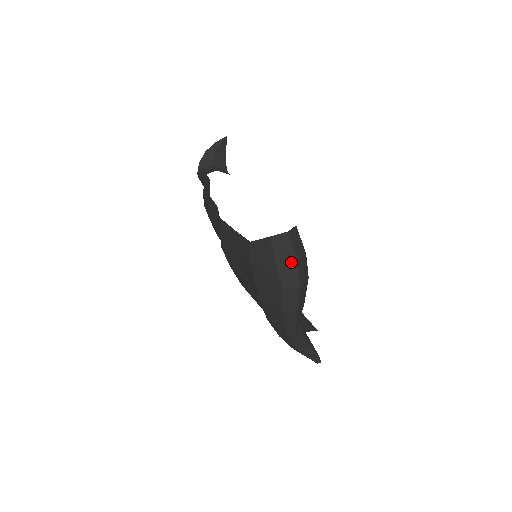
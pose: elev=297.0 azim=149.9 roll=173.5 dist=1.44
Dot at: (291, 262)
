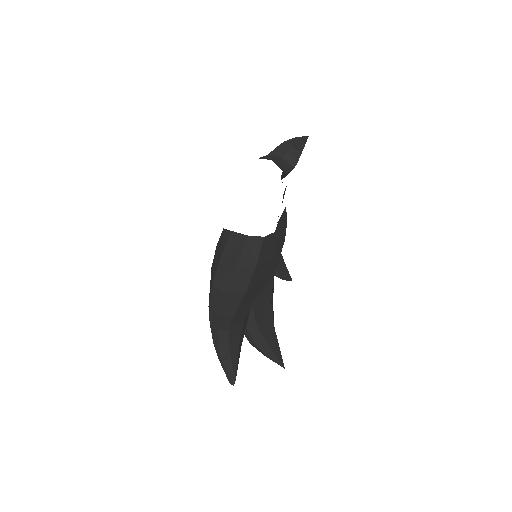
Dot at: (231, 264)
